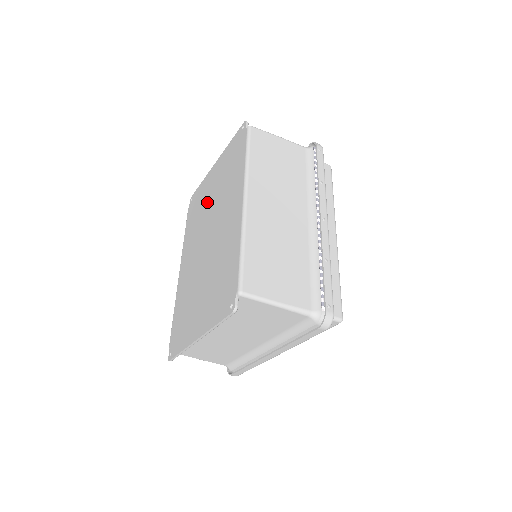
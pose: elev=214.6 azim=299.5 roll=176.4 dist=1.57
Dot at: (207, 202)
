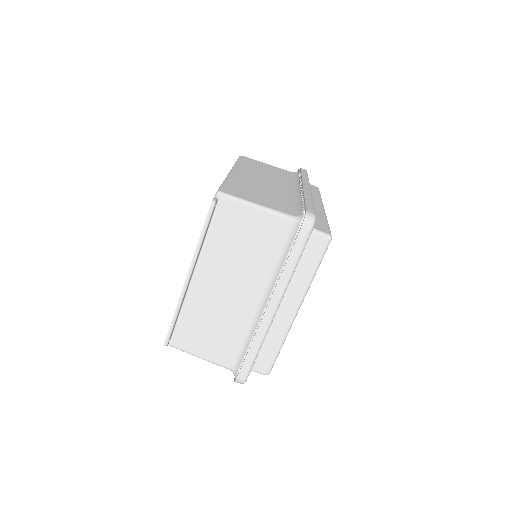
Dot at: occluded
